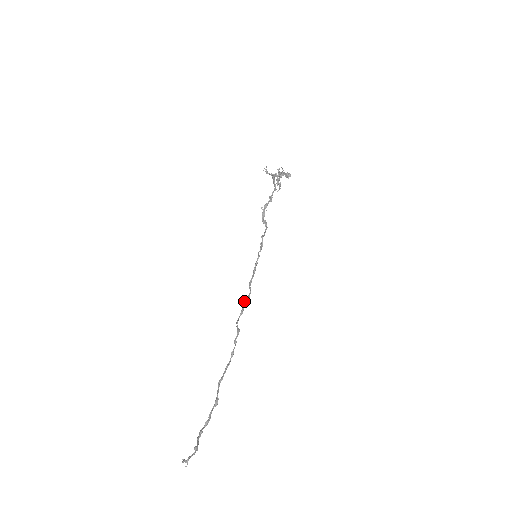
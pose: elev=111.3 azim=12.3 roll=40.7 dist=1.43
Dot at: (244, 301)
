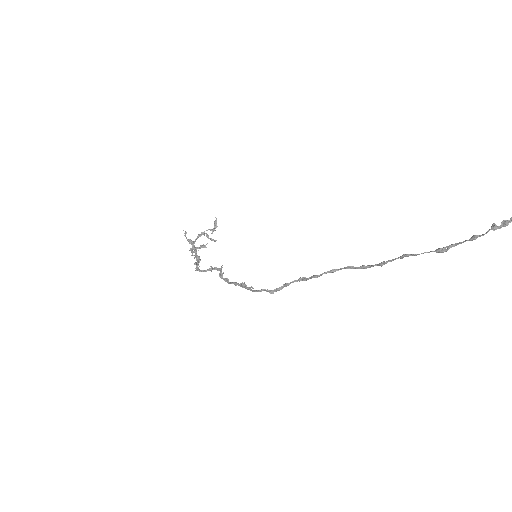
Dot at: (285, 283)
